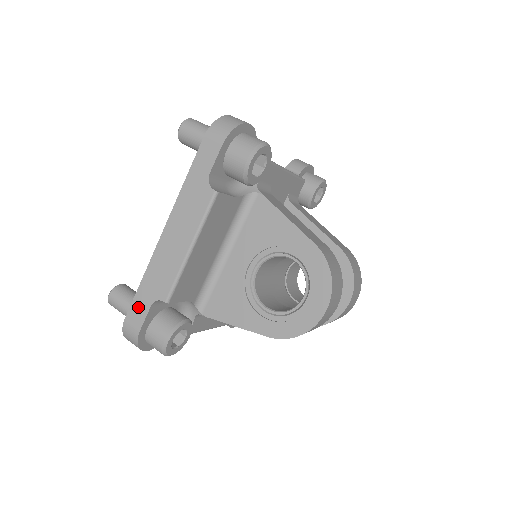
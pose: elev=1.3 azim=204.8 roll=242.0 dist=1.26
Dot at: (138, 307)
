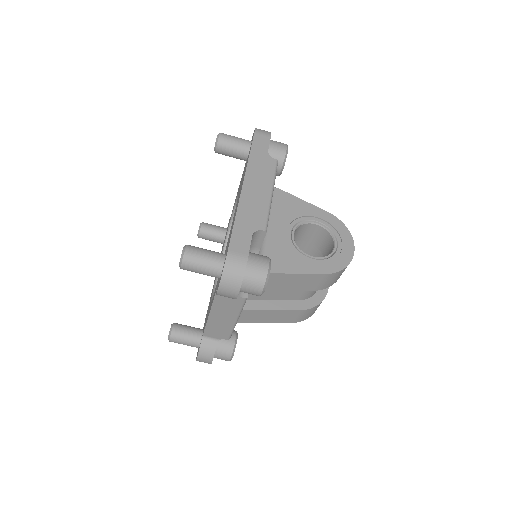
Dot at: (239, 239)
